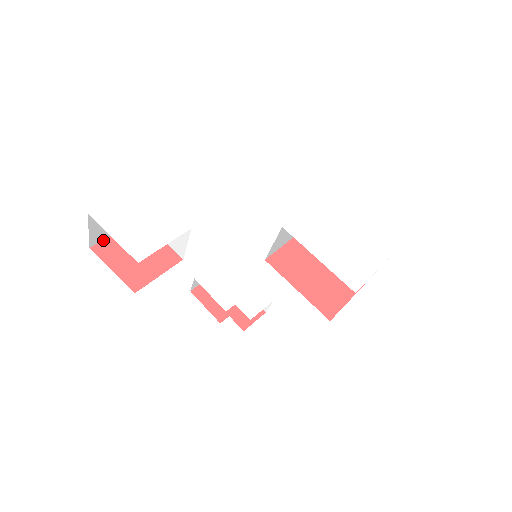
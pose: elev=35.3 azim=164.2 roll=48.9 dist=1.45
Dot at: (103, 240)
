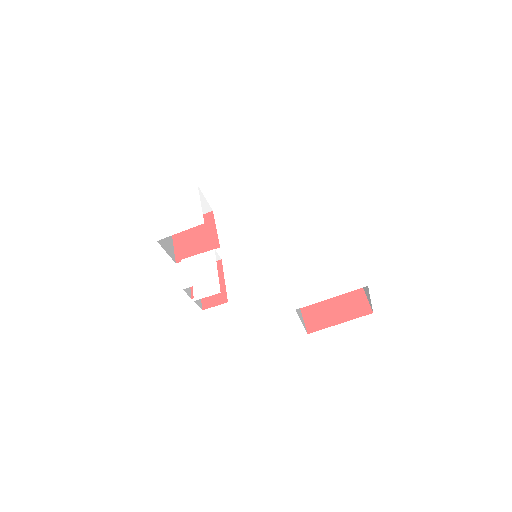
Dot at: occluded
